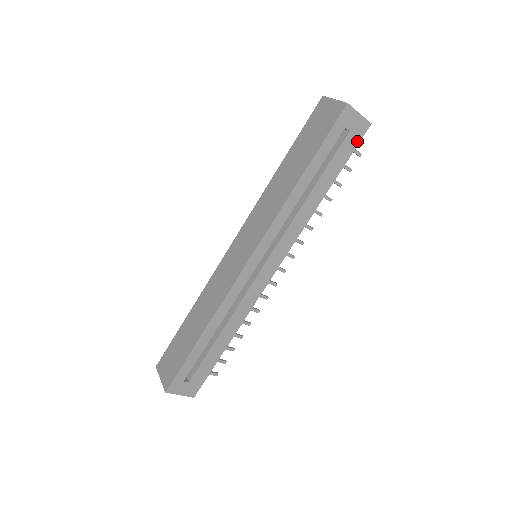
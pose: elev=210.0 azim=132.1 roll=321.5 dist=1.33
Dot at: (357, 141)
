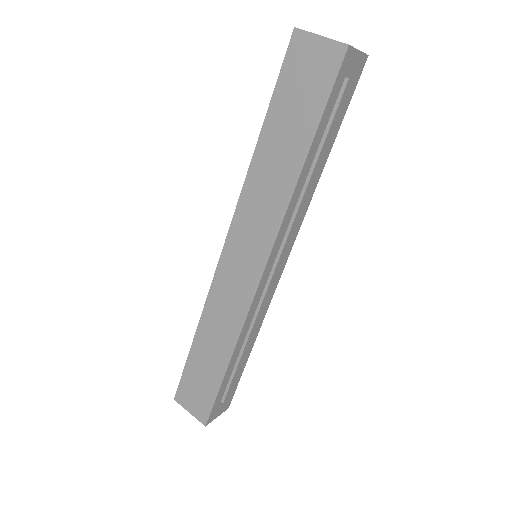
Dot at: (355, 85)
